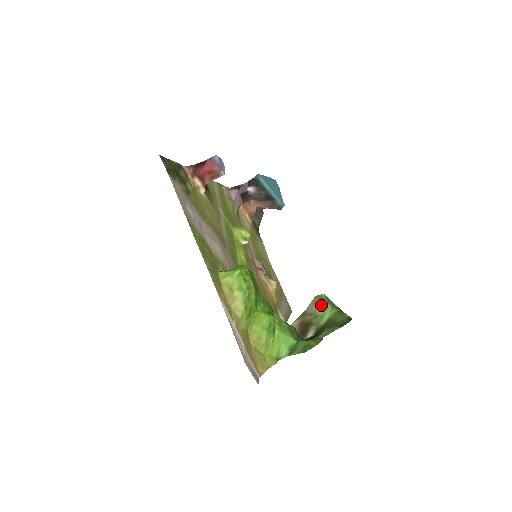
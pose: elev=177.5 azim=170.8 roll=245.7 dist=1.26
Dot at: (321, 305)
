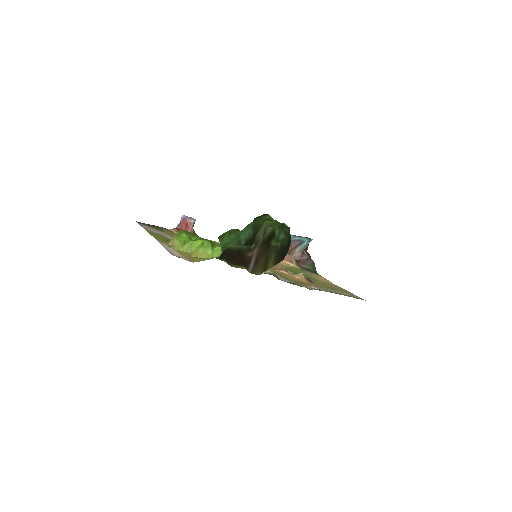
Dot at: (263, 230)
